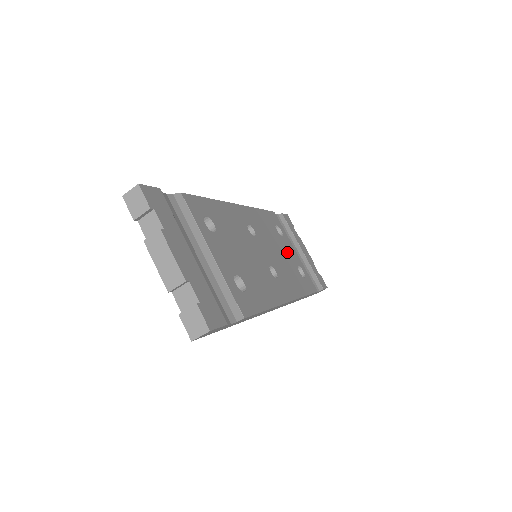
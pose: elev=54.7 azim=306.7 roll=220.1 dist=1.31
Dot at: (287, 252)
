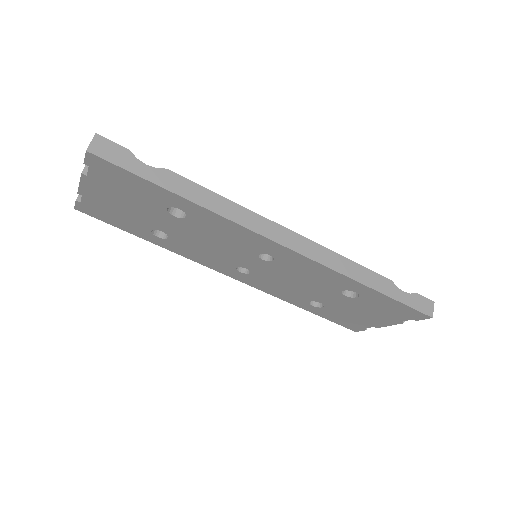
Dot at: occluded
